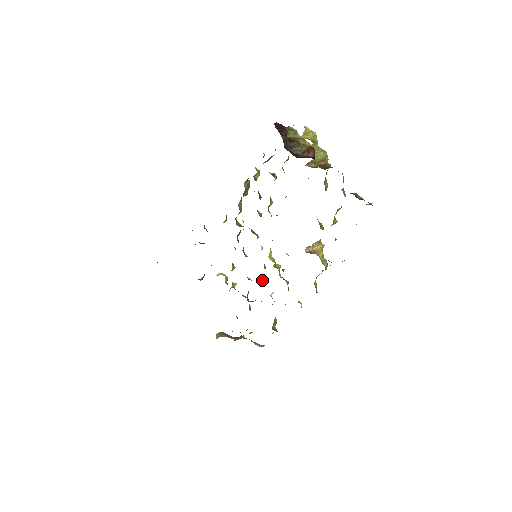
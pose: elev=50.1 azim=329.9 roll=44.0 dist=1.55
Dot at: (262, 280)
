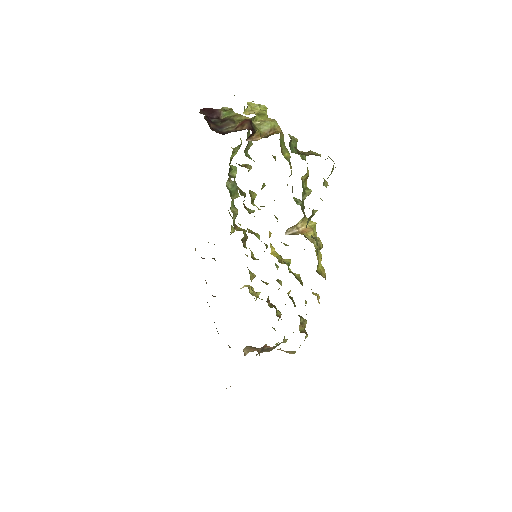
Dot at: (279, 281)
